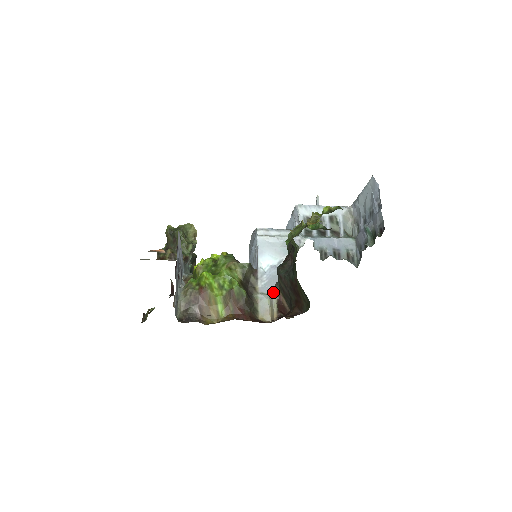
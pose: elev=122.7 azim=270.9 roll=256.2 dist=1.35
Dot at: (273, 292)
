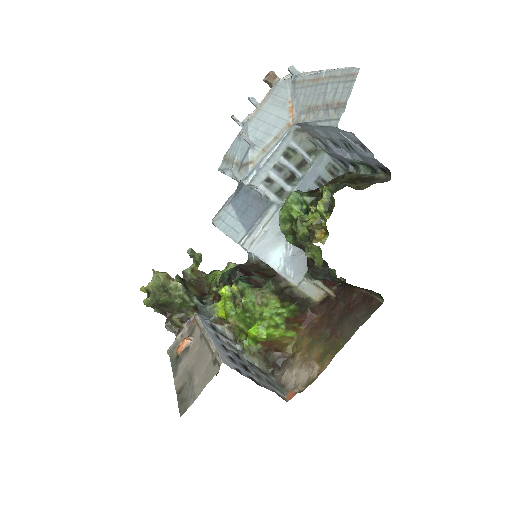
Dot at: (313, 281)
